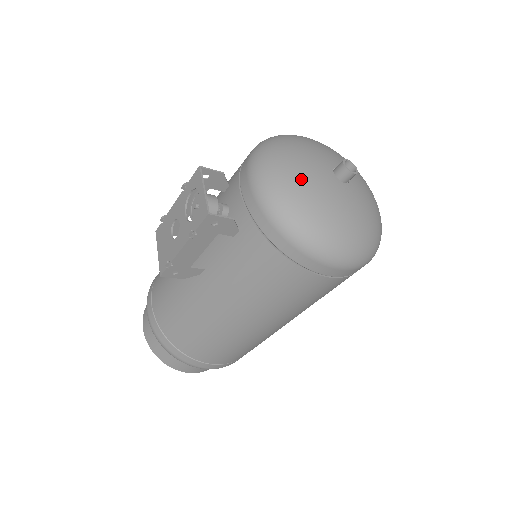
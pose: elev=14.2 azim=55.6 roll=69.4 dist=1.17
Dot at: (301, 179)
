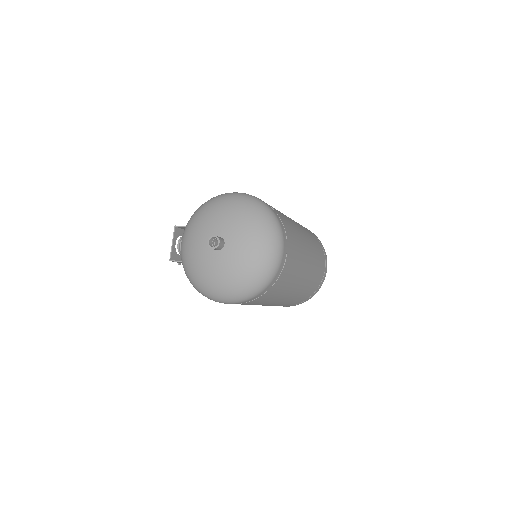
Dot at: (190, 250)
